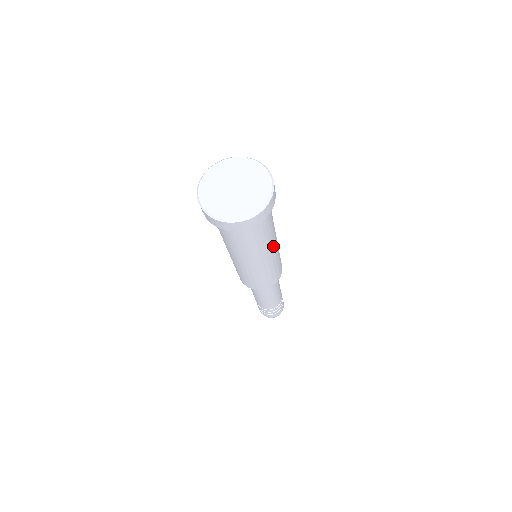
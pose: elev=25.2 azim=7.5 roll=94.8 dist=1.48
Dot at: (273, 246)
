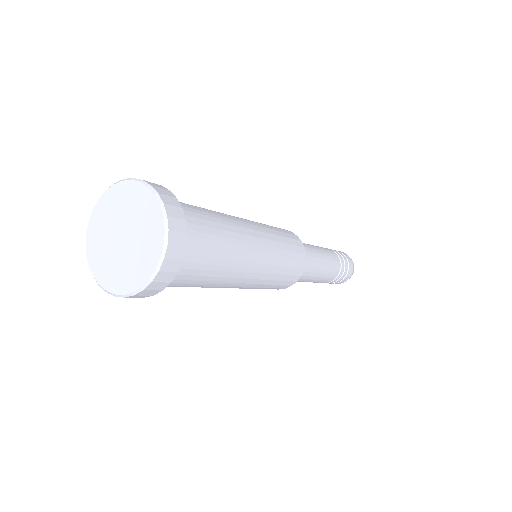
Dot at: (250, 237)
